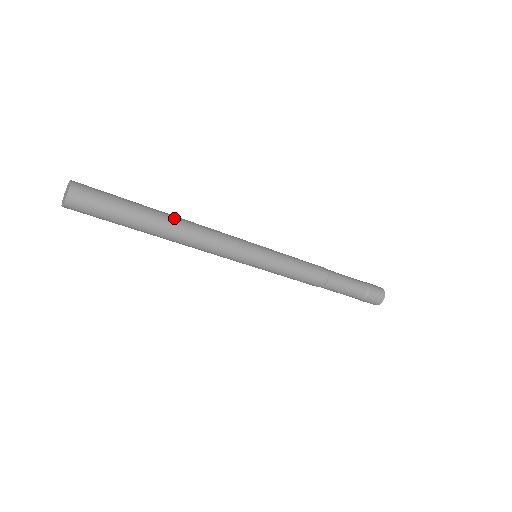
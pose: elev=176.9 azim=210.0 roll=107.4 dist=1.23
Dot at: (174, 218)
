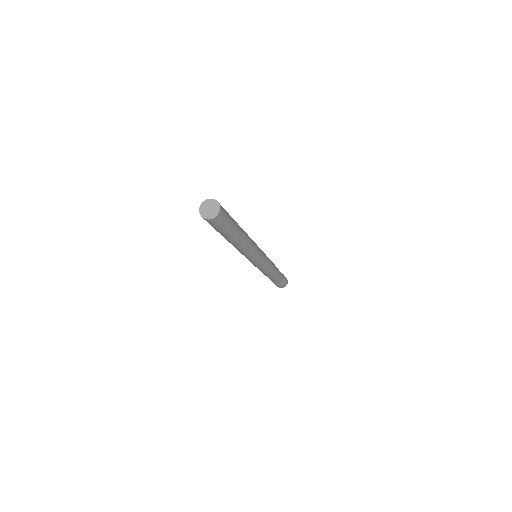
Dot at: (244, 232)
